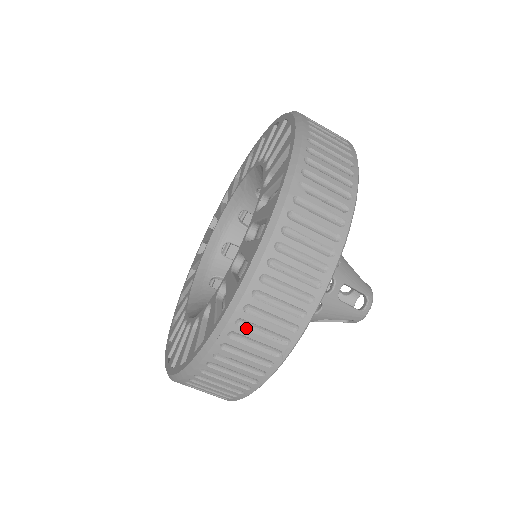
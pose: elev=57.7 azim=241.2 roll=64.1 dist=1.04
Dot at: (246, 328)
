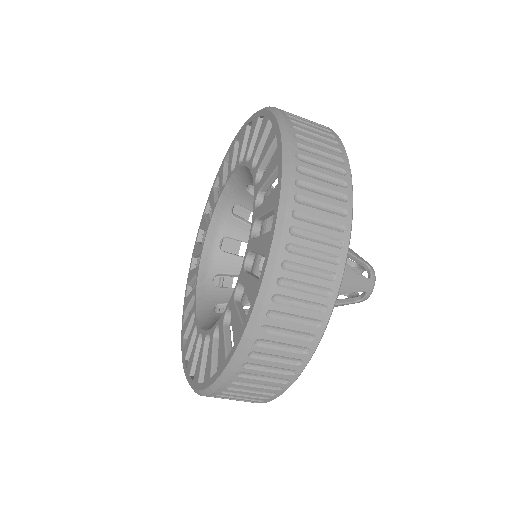
Dot at: (221, 397)
